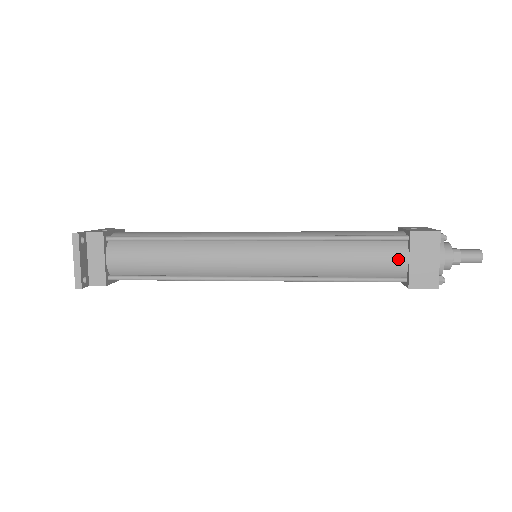
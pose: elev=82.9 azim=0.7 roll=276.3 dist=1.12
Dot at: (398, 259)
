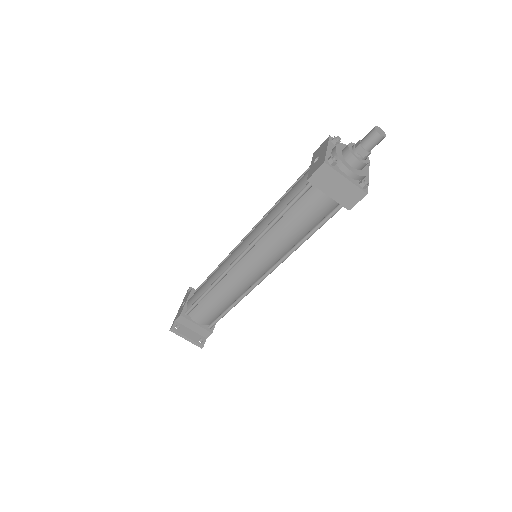
Dot at: (322, 200)
